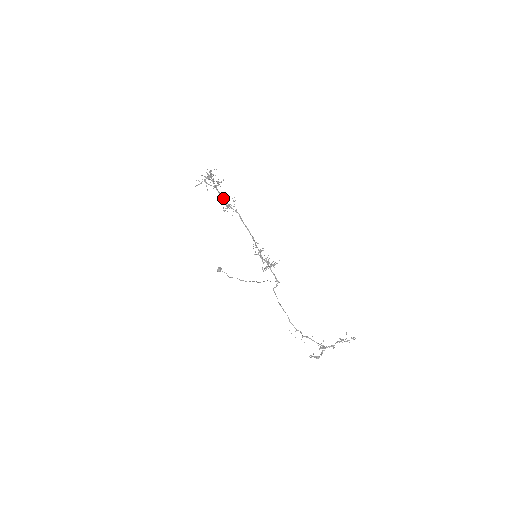
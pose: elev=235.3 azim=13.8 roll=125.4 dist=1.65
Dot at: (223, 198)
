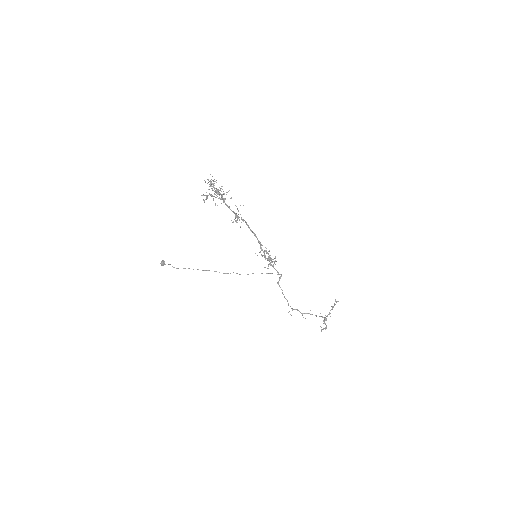
Dot at: (230, 209)
